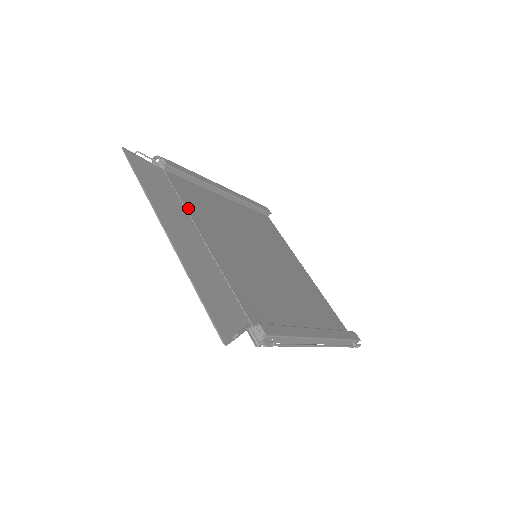
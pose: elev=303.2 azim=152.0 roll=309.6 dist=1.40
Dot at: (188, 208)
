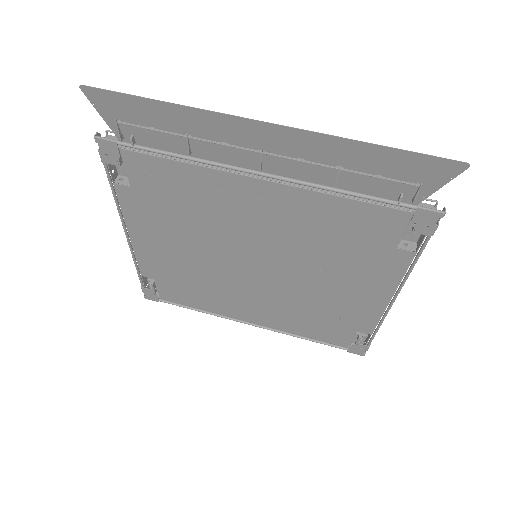
Dot at: (200, 166)
